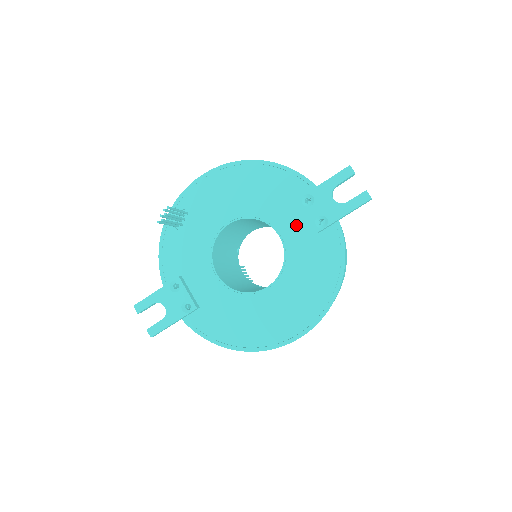
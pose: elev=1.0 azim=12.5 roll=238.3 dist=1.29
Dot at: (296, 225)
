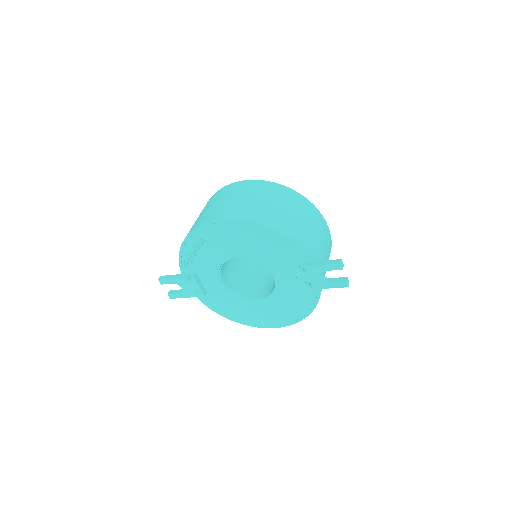
Dot at: (288, 276)
